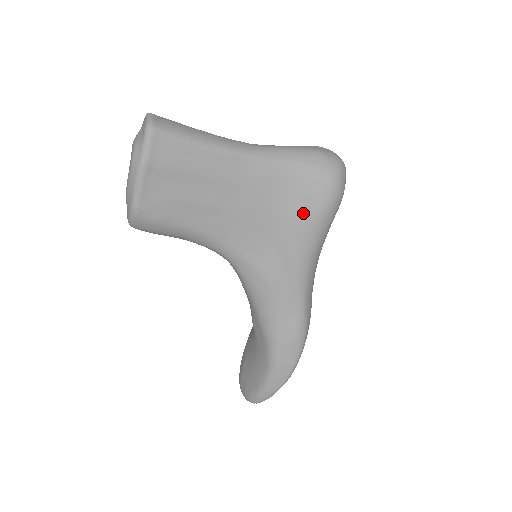
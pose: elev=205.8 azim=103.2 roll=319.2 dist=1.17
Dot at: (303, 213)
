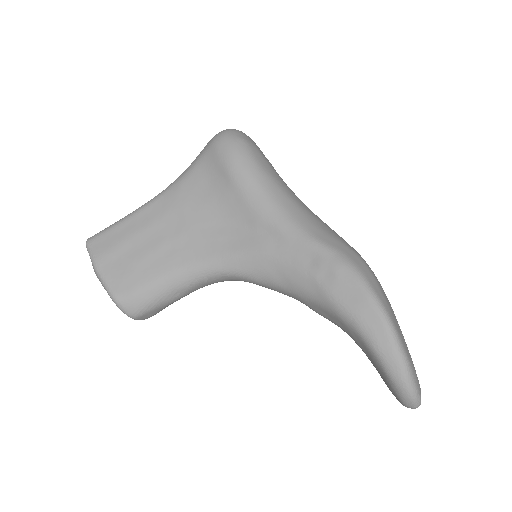
Dot at: (224, 180)
